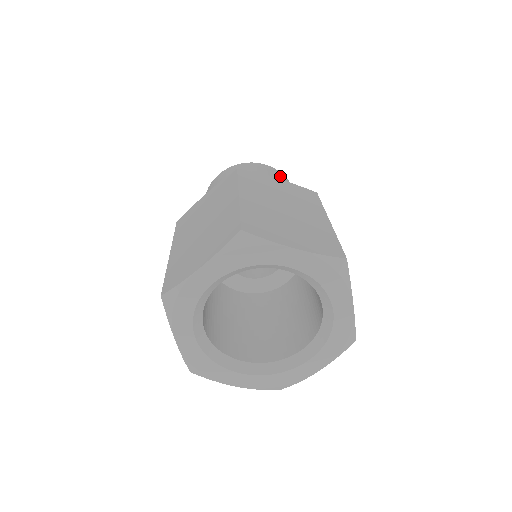
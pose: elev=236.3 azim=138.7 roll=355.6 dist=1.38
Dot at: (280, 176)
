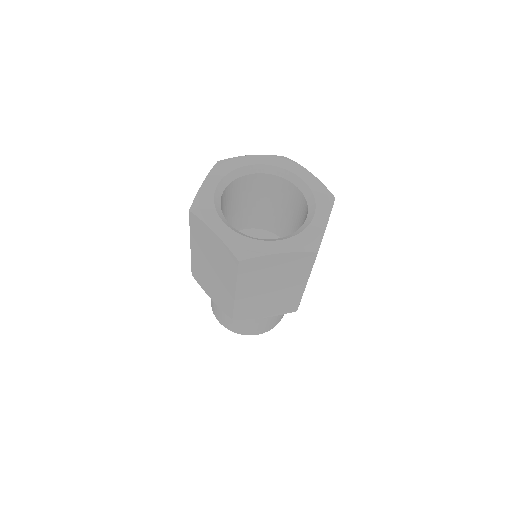
Dot at: occluded
